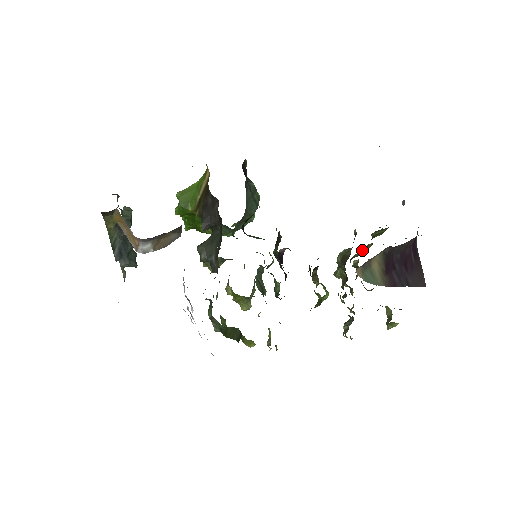
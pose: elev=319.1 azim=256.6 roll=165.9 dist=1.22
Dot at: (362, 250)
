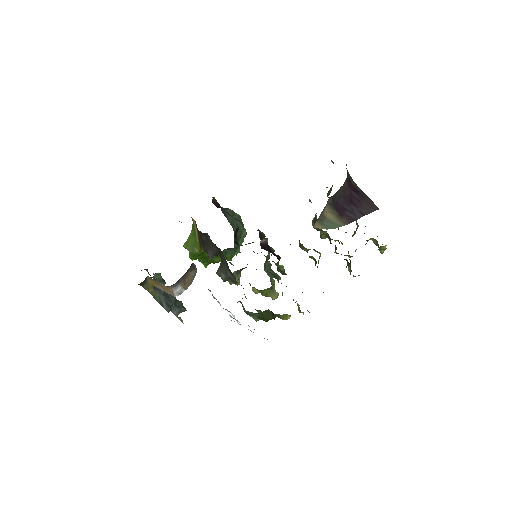
Dot at: occluded
